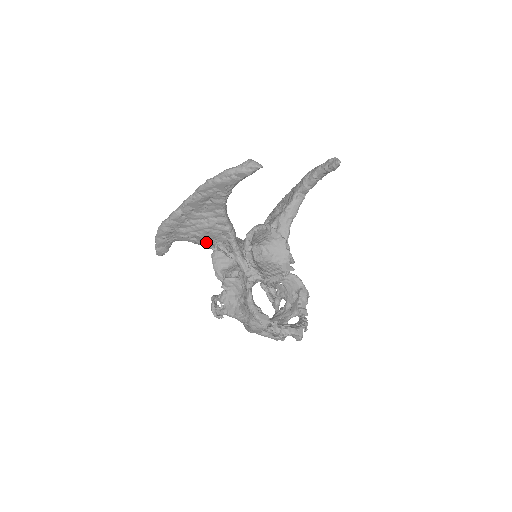
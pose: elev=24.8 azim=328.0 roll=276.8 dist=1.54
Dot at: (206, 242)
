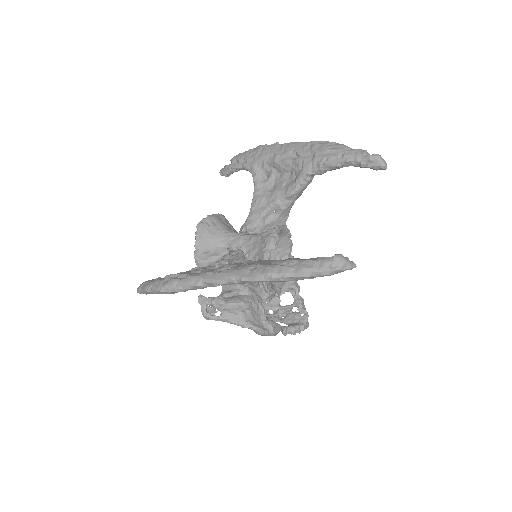
Dot at: occluded
